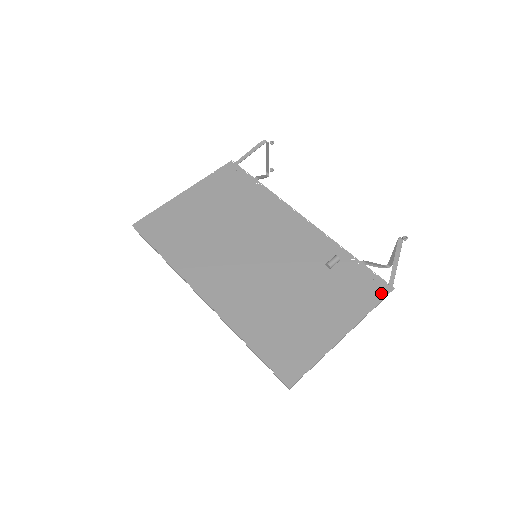
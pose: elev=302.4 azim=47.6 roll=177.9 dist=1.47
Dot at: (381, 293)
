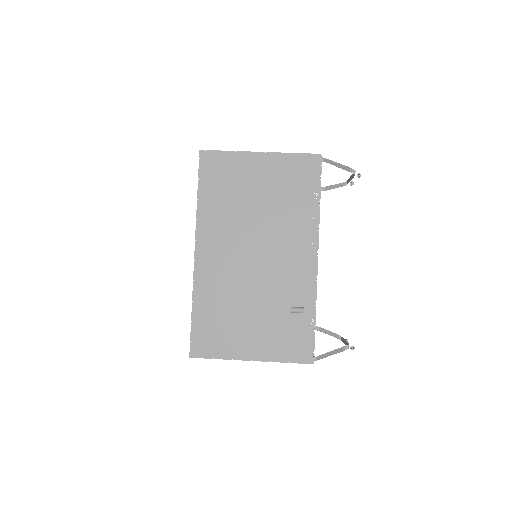
Dot at: (302, 359)
